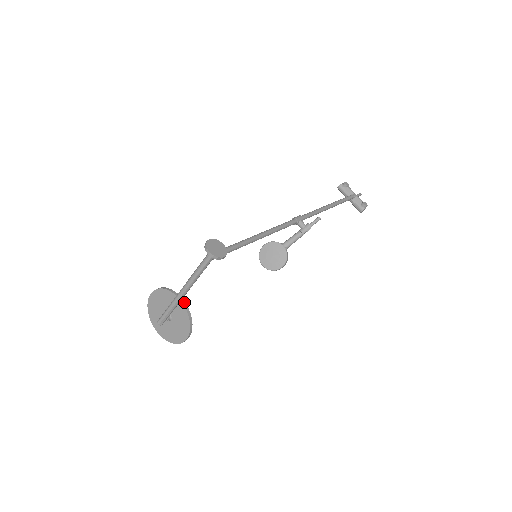
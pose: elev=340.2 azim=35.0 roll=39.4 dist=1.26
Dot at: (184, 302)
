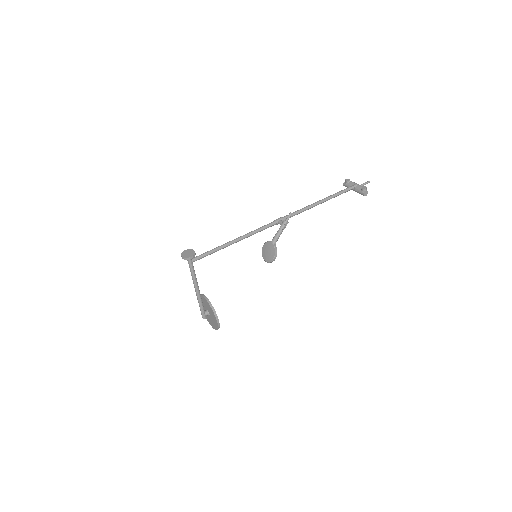
Dot at: (207, 298)
